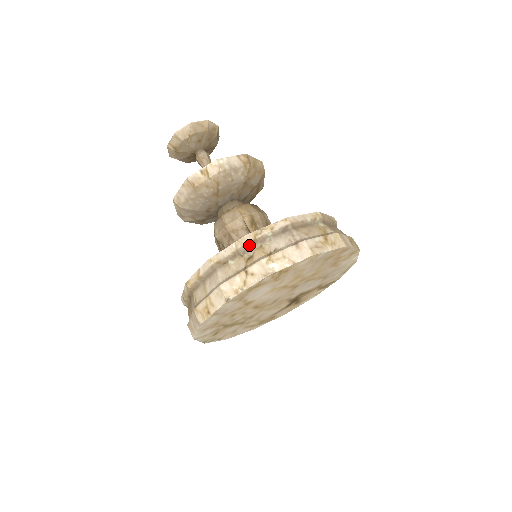
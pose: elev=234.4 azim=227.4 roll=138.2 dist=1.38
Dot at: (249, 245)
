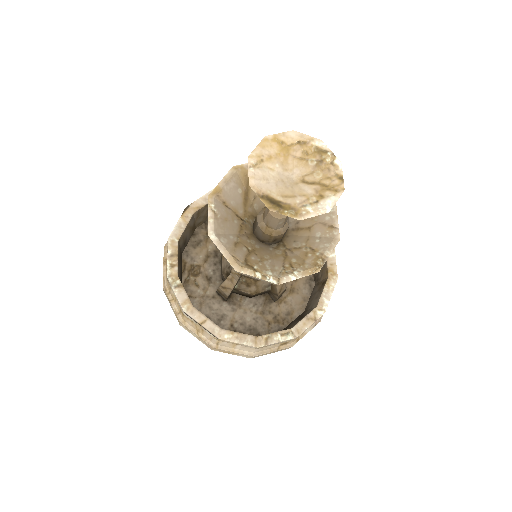
Dot at: occluded
